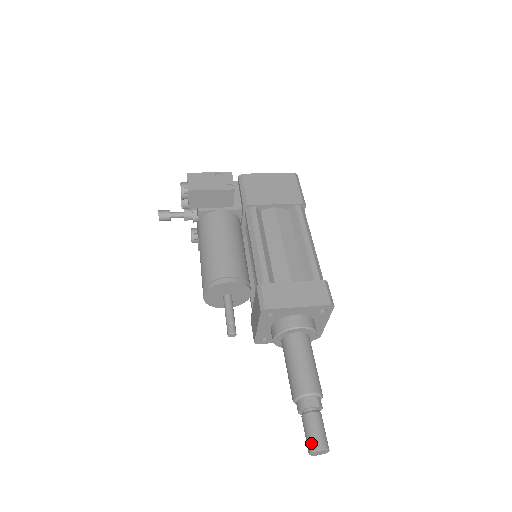
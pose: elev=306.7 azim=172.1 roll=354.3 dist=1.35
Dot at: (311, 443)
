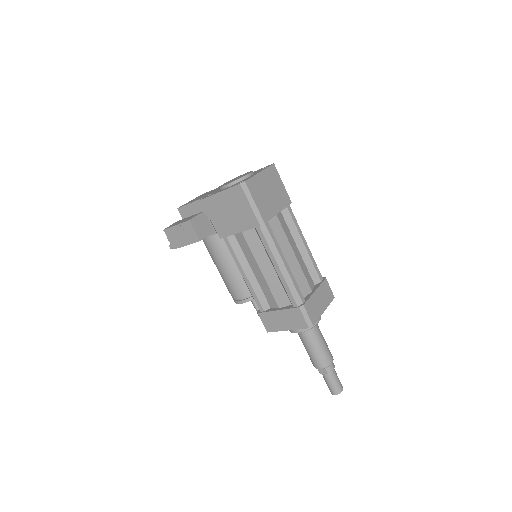
Dot at: occluded
